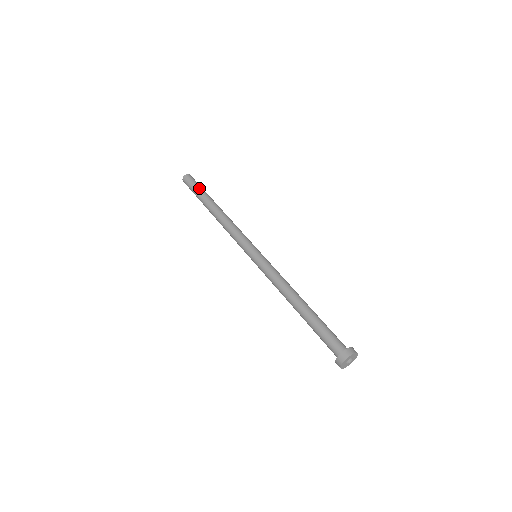
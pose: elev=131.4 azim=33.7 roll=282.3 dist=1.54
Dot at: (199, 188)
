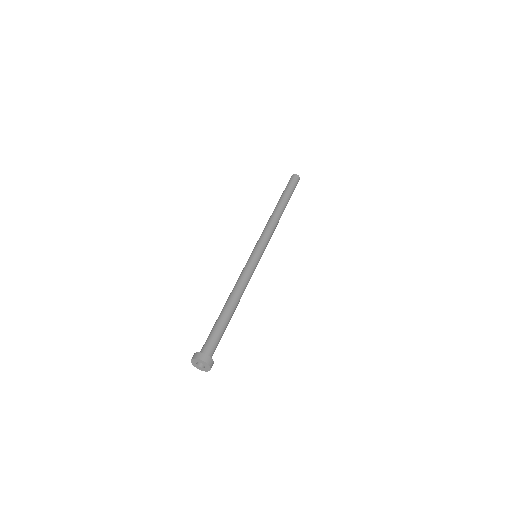
Dot at: (290, 188)
